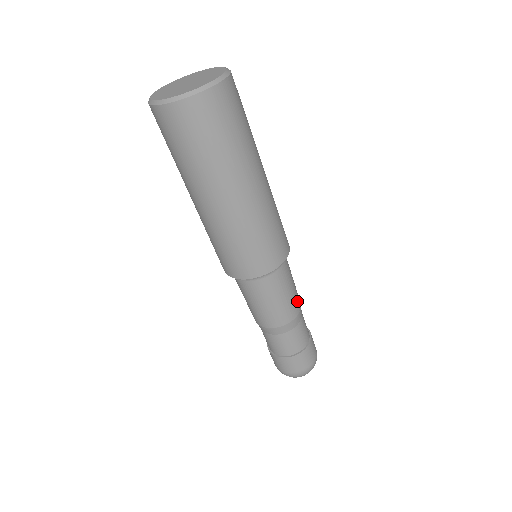
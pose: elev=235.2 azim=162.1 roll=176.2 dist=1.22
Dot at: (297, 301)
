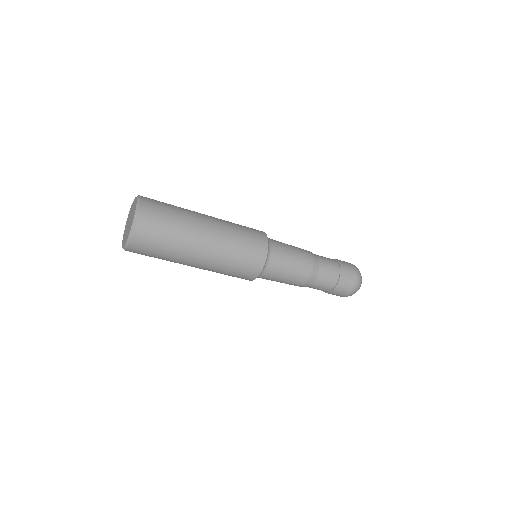
Dot at: (303, 270)
